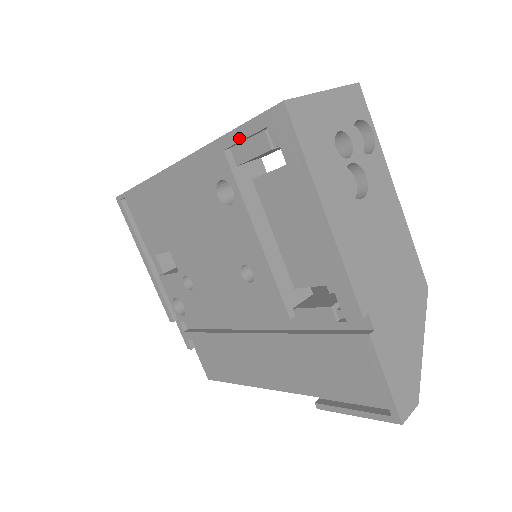
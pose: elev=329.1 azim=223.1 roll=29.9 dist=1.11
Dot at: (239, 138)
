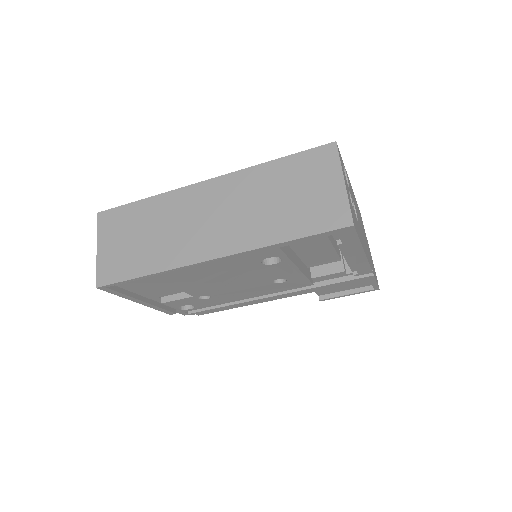
Dot at: (300, 242)
